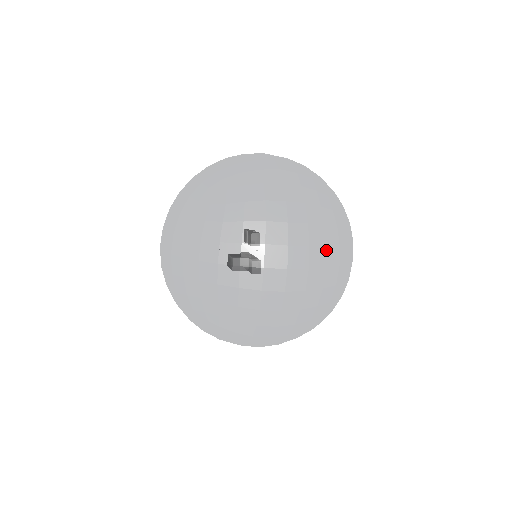
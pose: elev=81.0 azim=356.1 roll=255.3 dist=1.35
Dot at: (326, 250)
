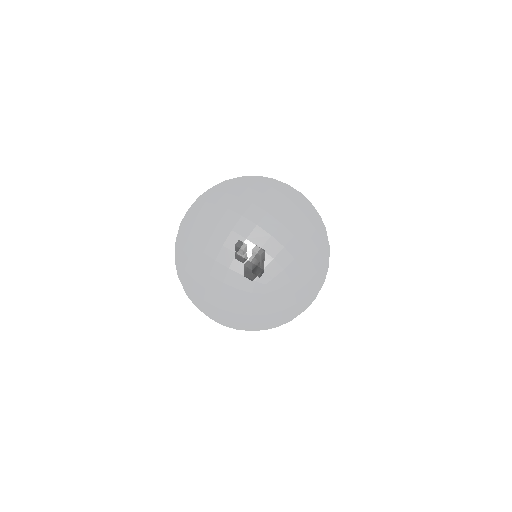
Dot at: (260, 183)
